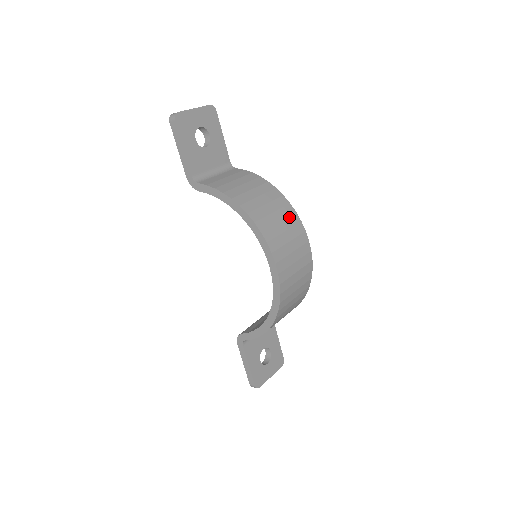
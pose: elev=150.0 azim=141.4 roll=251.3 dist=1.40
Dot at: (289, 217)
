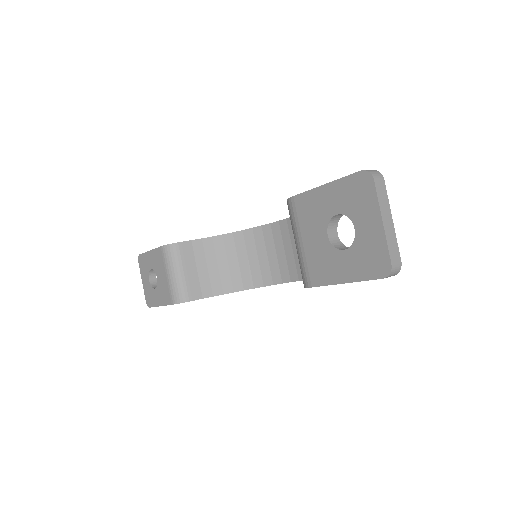
Dot at: occluded
